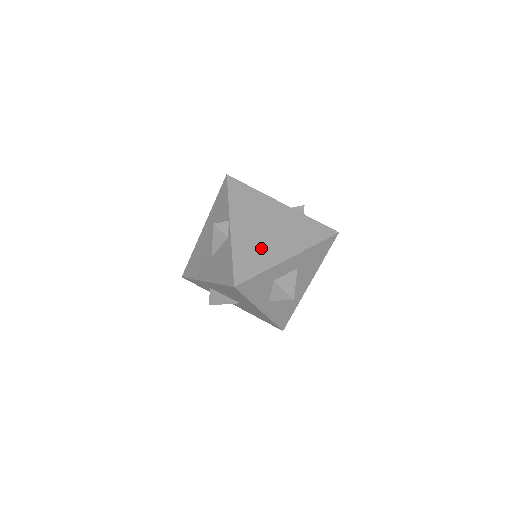
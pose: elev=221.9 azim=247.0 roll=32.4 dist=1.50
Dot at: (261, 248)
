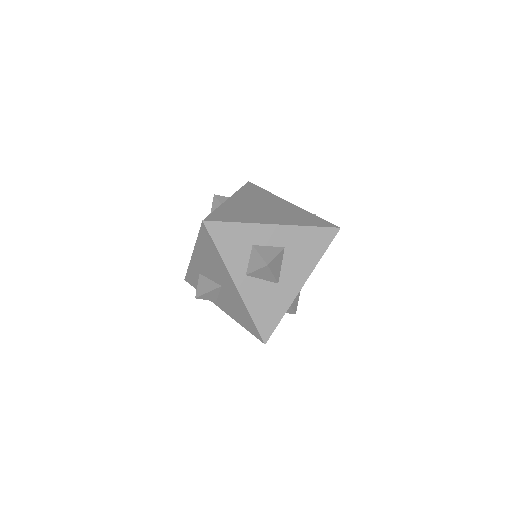
Dot at: (249, 213)
